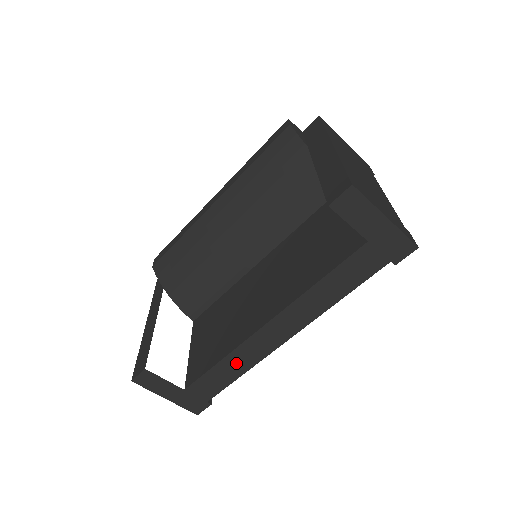
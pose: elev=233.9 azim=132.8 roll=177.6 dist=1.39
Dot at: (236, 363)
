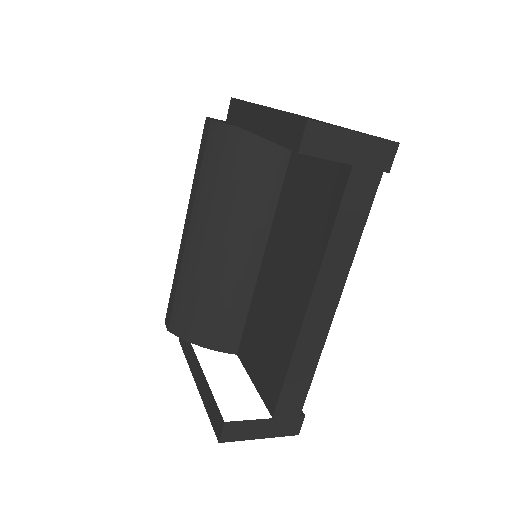
Dot at: (304, 360)
